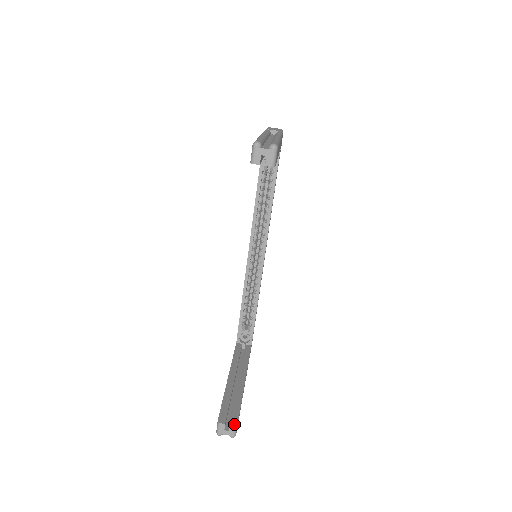
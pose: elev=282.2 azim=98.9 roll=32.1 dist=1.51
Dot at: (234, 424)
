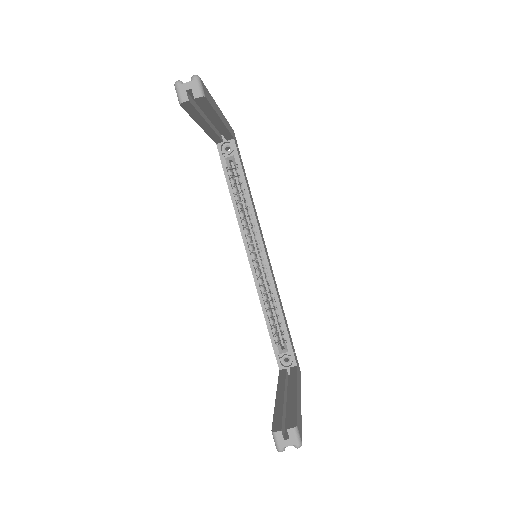
Dot at: (292, 426)
